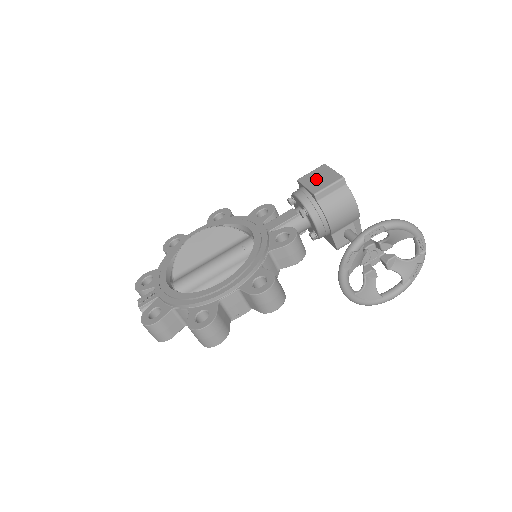
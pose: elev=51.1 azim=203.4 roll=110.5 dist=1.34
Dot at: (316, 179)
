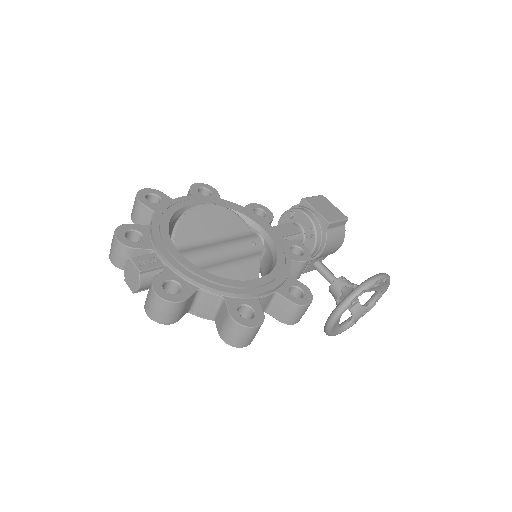
Dot at: (323, 207)
